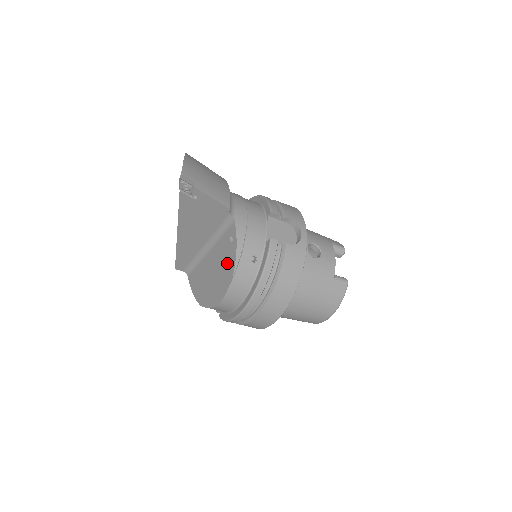
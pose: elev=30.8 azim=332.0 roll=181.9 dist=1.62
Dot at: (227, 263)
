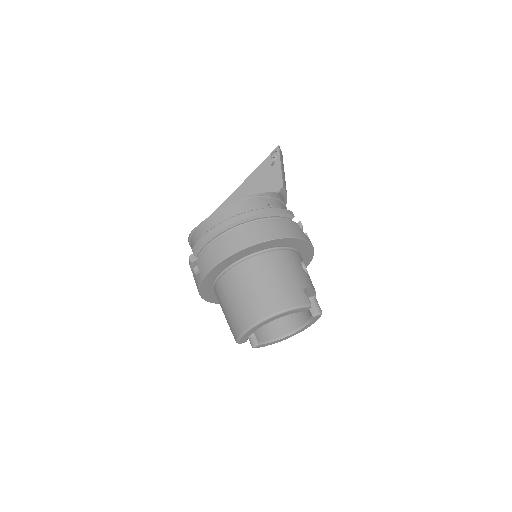
Dot at: occluded
